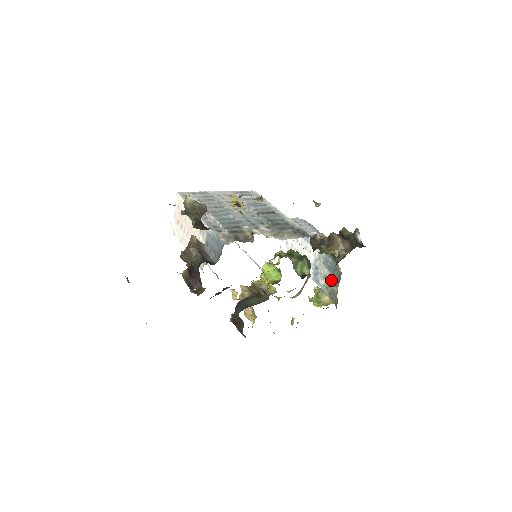
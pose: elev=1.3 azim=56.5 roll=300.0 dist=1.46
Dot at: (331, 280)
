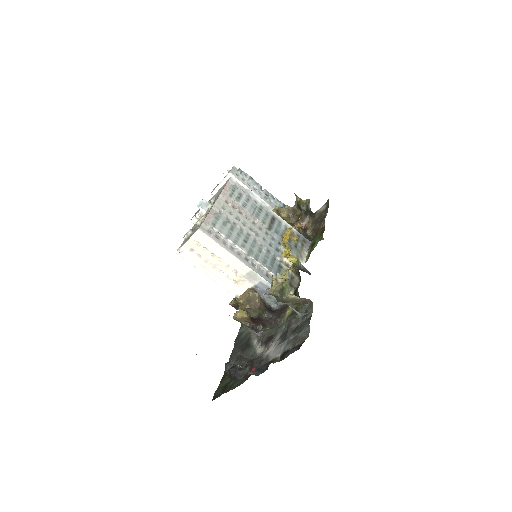
Dot at: occluded
